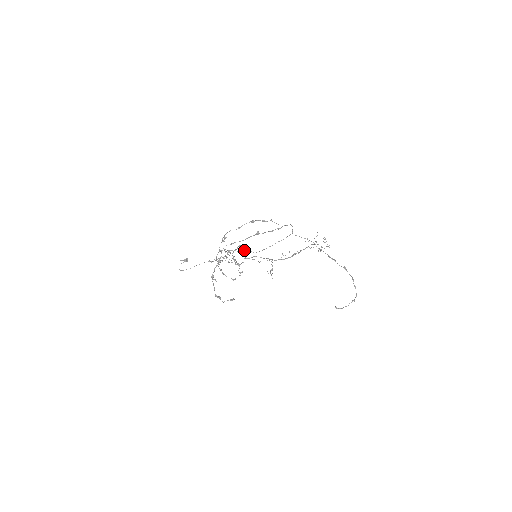
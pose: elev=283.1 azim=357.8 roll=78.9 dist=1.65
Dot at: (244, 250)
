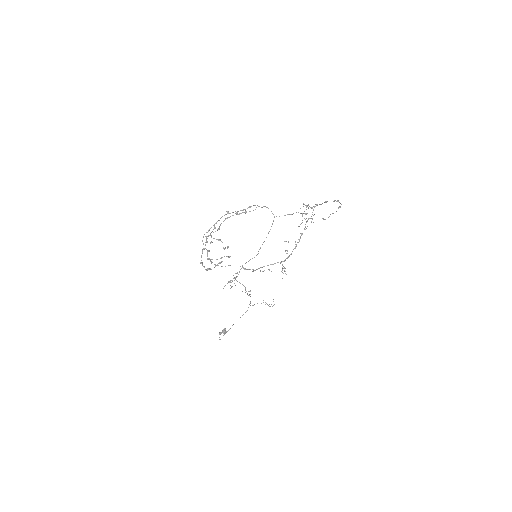
Dot at: occluded
